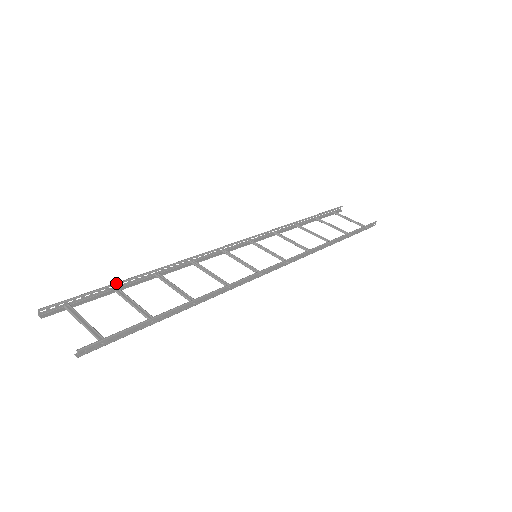
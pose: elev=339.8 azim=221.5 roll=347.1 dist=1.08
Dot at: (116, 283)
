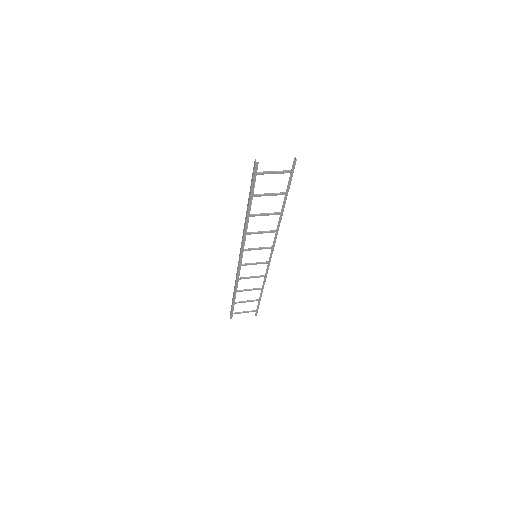
Dot at: occluded
